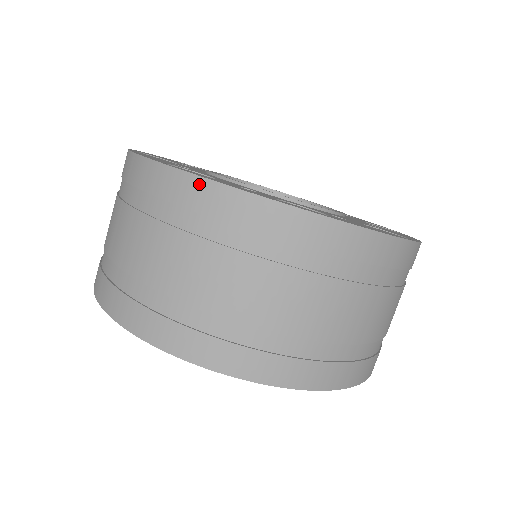
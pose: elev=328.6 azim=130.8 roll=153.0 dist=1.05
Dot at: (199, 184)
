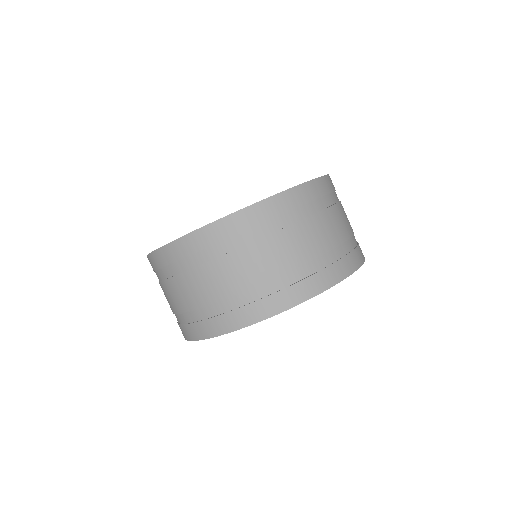
Dot at: (161, 252)
